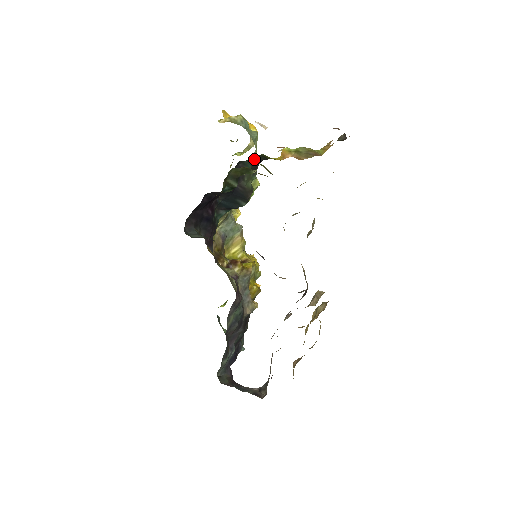
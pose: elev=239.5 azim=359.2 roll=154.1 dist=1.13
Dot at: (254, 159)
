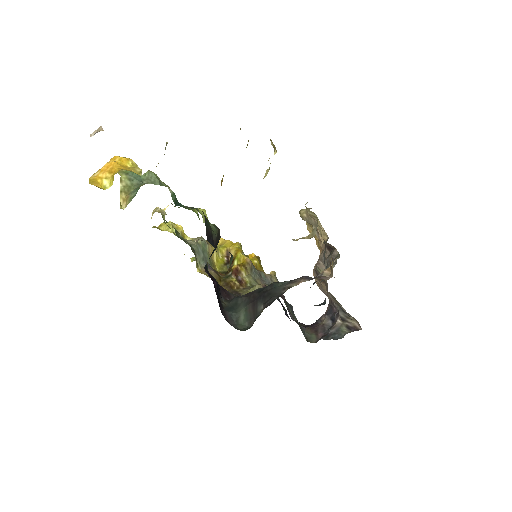
Dot at: occluded
